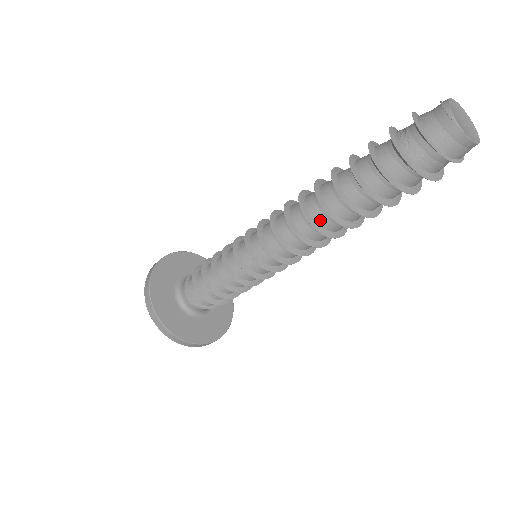
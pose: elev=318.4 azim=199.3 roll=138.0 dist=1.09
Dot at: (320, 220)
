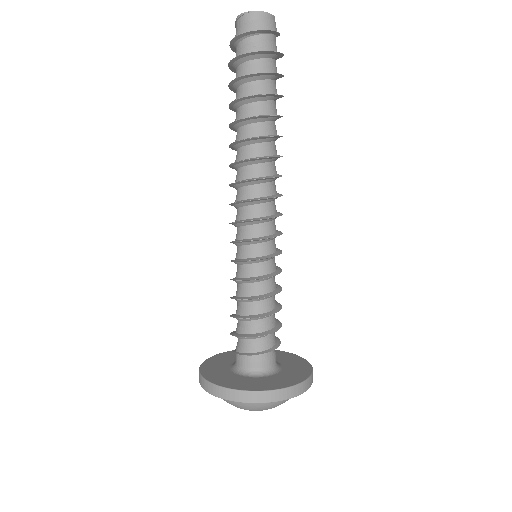
Dot at: (251, 154)
